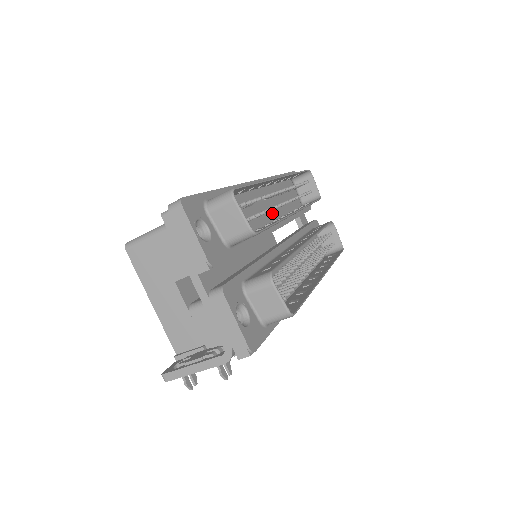
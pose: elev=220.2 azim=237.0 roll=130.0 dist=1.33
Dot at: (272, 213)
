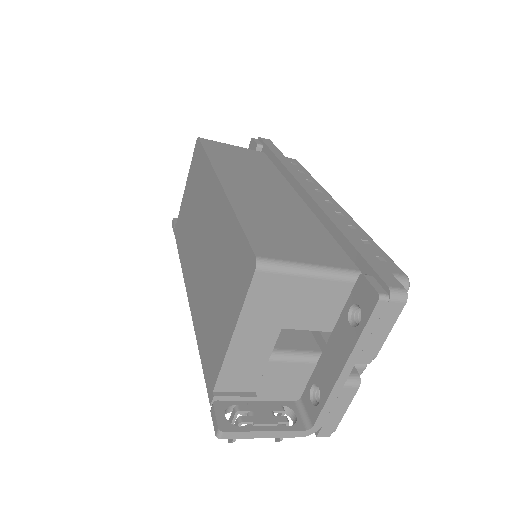
Dot at: occluded
